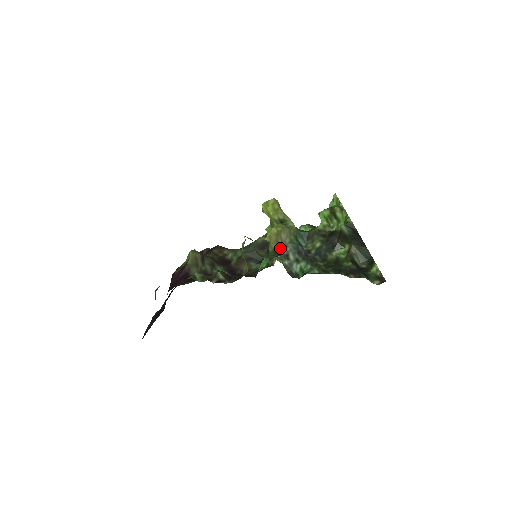
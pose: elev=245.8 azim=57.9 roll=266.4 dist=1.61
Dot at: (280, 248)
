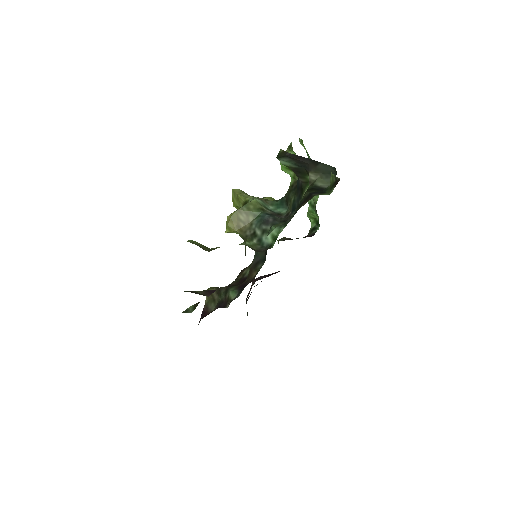
Dot at: (245, 231)
